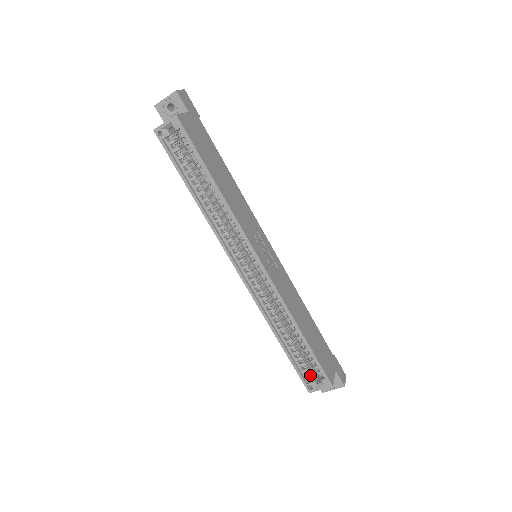
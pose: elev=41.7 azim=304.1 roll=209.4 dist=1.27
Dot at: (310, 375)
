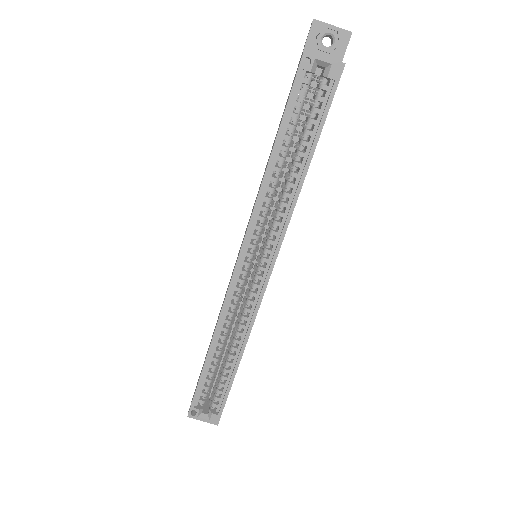
Dot at: (204, 401)
